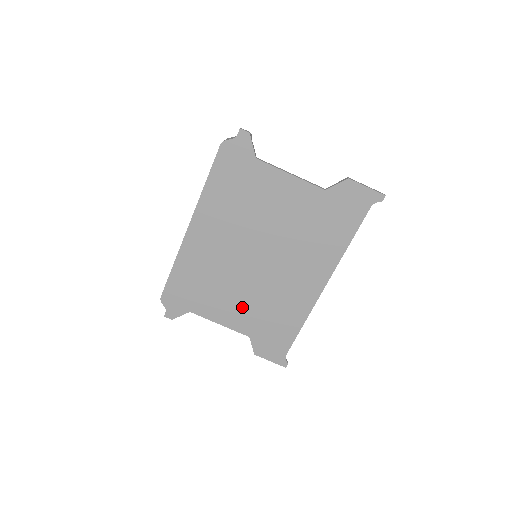
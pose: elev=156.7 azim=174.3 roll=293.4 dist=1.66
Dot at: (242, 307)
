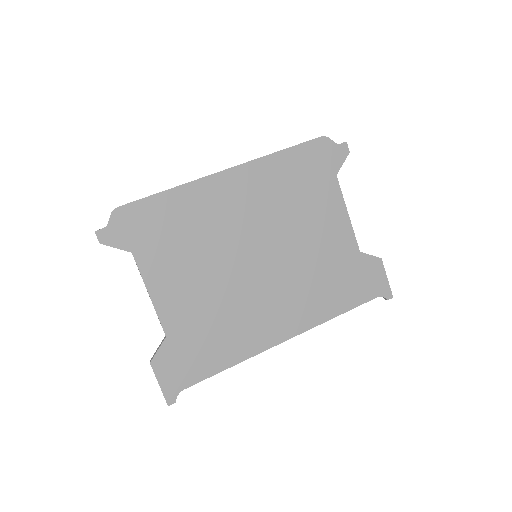
Dot at: (193, 296)
